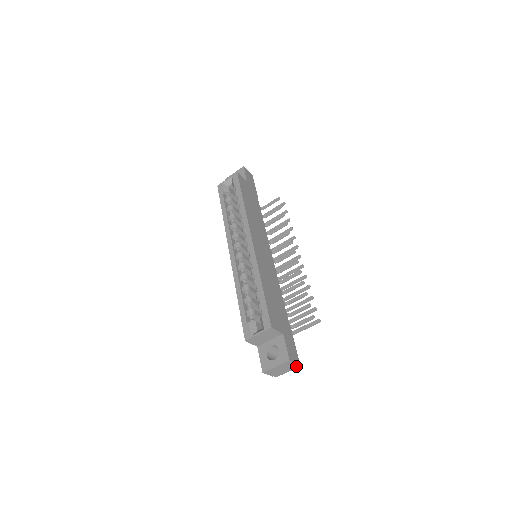
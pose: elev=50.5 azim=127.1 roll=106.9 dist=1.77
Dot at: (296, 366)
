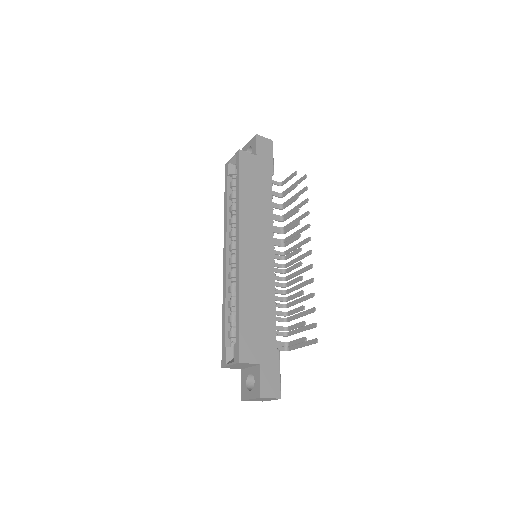
Dot at: (276, 398)
